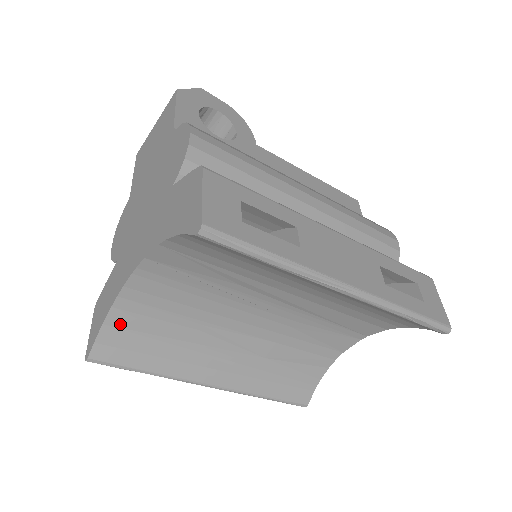
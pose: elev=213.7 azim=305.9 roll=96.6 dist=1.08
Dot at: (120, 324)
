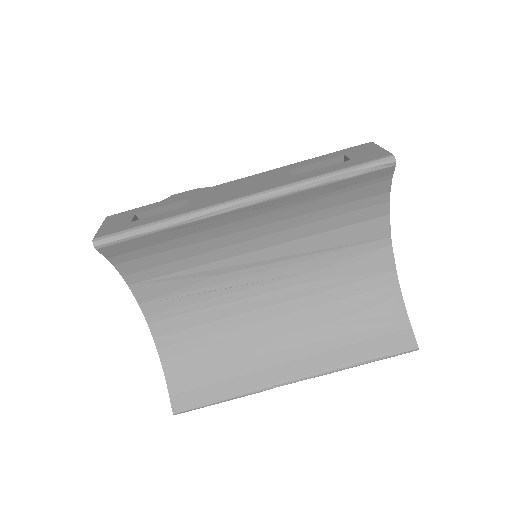
Dot at: (177, 370)
